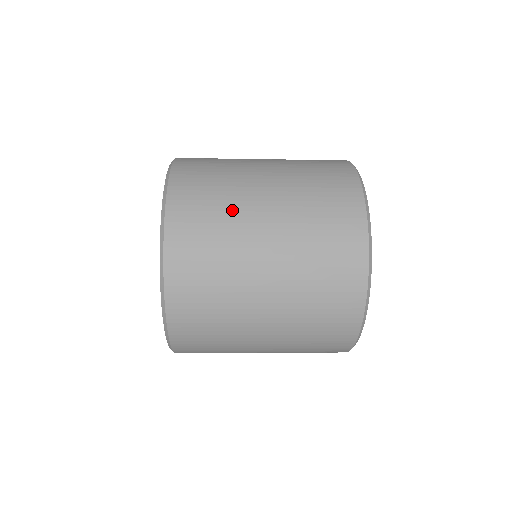
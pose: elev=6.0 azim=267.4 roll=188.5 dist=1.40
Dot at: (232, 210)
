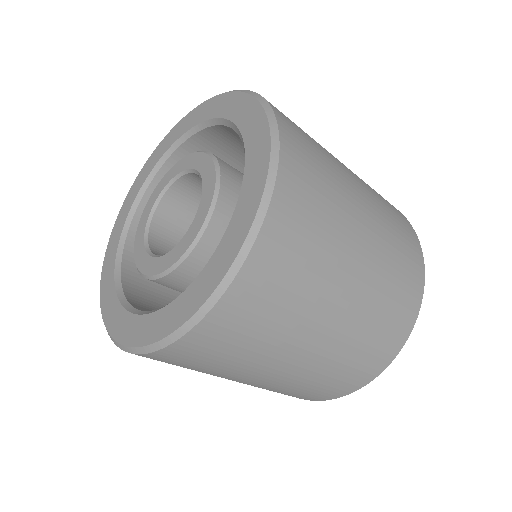
Dot at: (334, 168)
